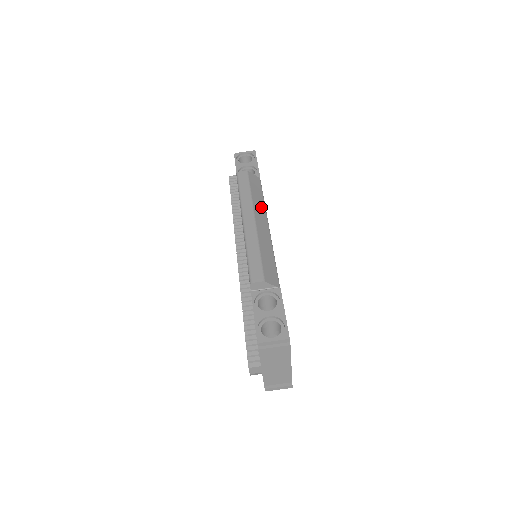
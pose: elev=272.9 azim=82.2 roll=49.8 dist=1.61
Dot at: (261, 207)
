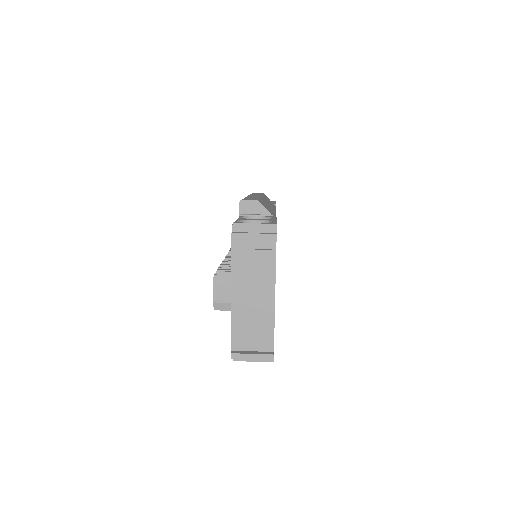
Dot at: (271, 204)
